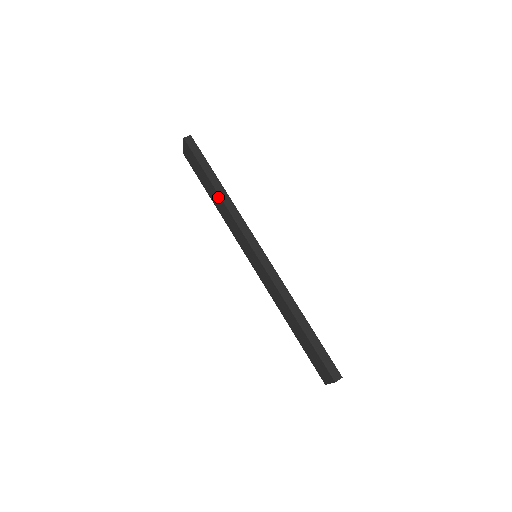
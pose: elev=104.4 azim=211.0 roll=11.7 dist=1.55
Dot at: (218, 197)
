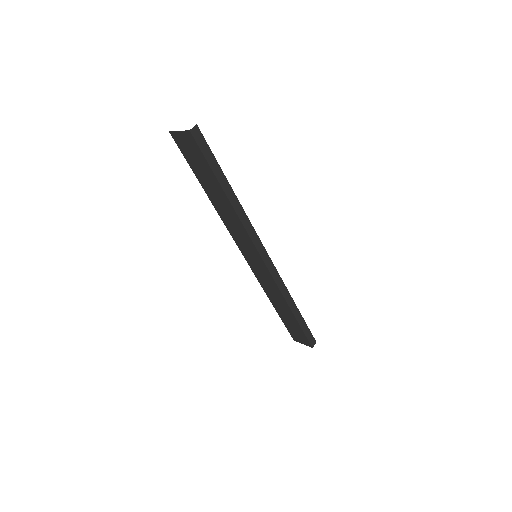
Dot at: (227, 204)
